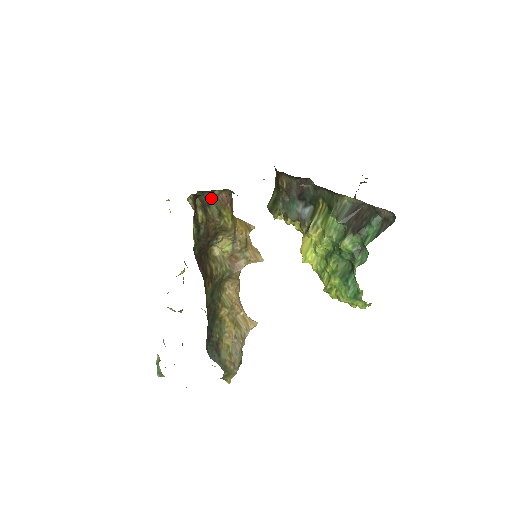
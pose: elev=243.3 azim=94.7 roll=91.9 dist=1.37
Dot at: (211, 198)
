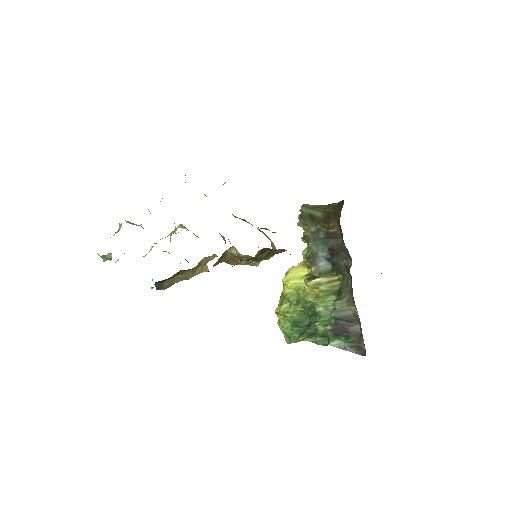
Dot at: (270, 250)
